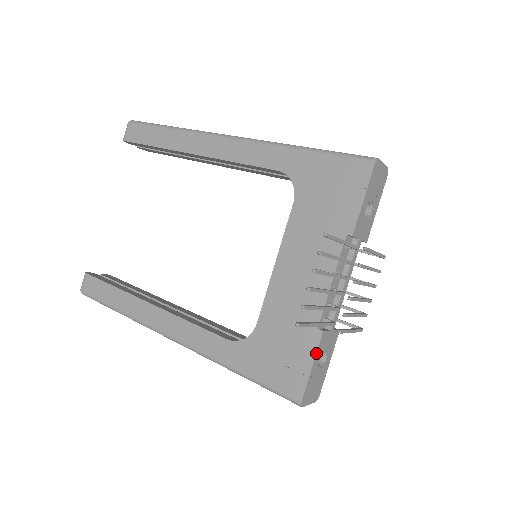
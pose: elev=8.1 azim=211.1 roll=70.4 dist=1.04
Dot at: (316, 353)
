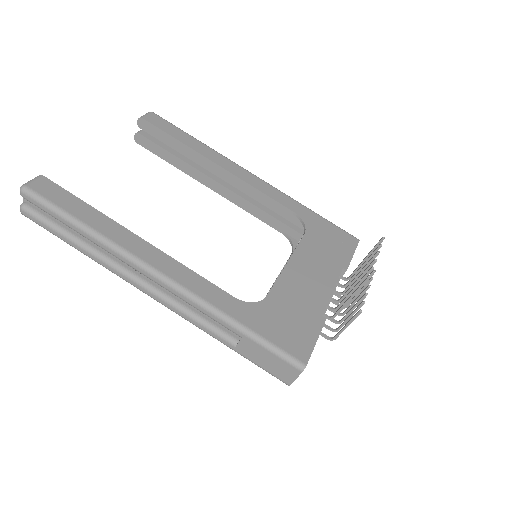
Dot at: occluded
